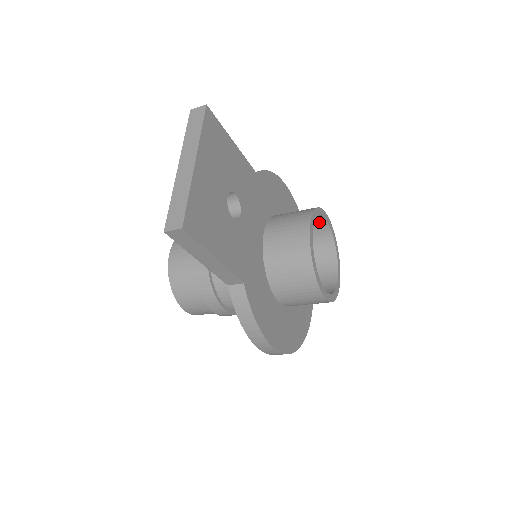
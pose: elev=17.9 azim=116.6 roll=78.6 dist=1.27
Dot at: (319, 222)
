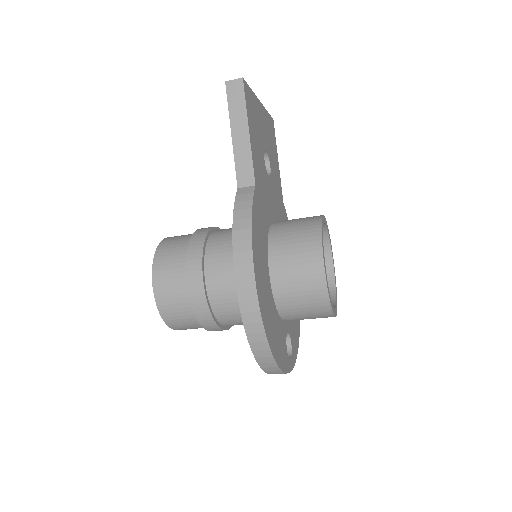
Dot at: occluded
